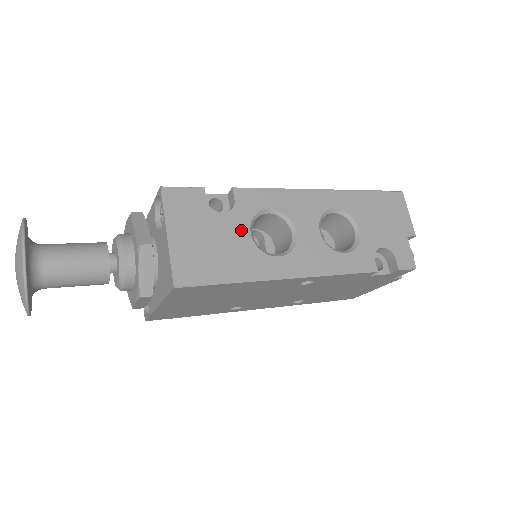
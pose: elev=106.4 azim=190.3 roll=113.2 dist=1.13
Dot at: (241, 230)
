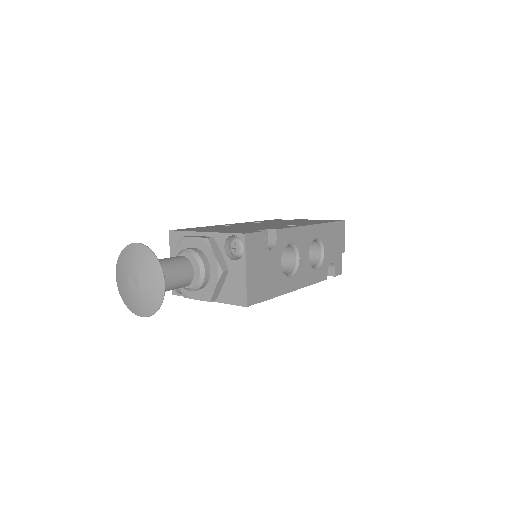
Dot at: (277, 261)
